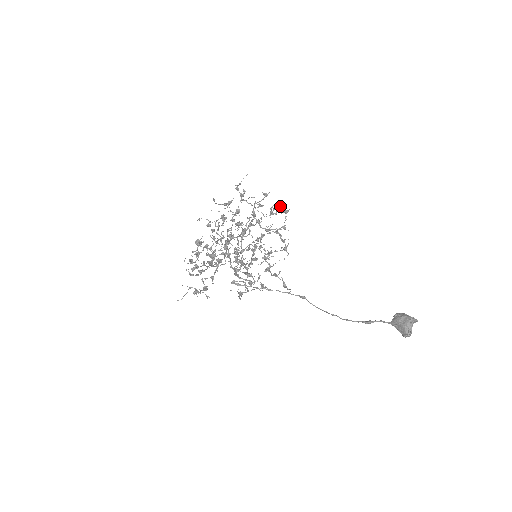
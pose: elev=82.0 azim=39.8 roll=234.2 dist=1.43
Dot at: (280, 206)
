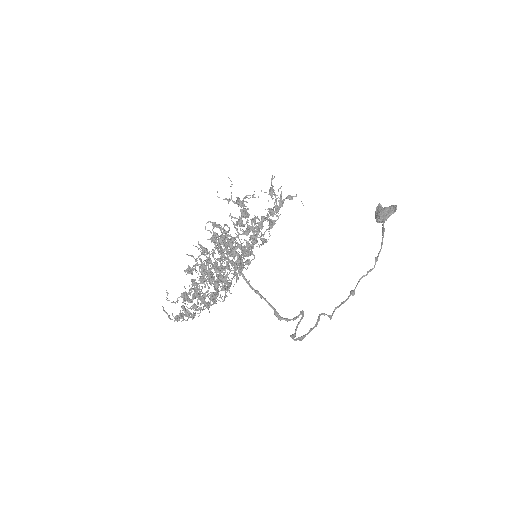
Dot at: occluded
